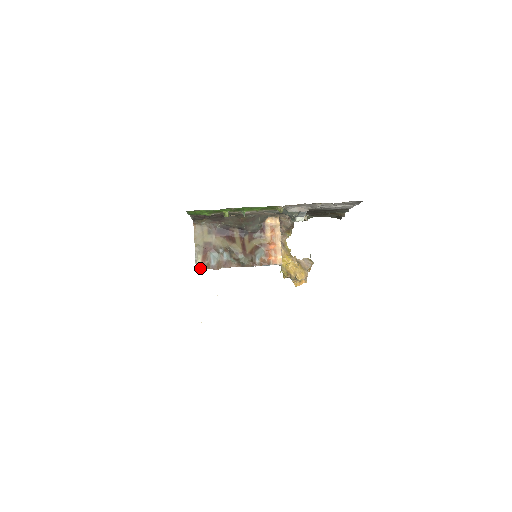
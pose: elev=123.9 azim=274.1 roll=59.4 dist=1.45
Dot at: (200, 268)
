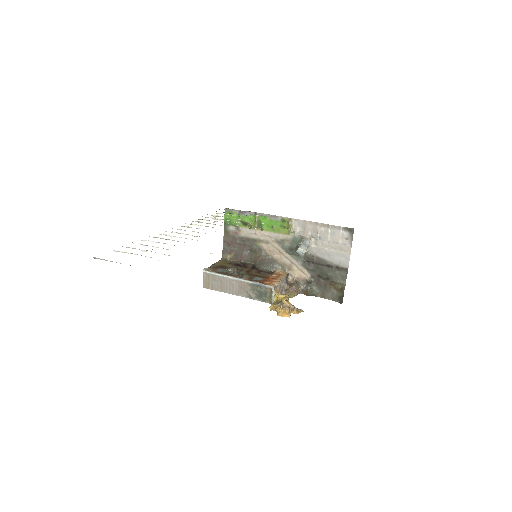
Dot at: (207, 270)
